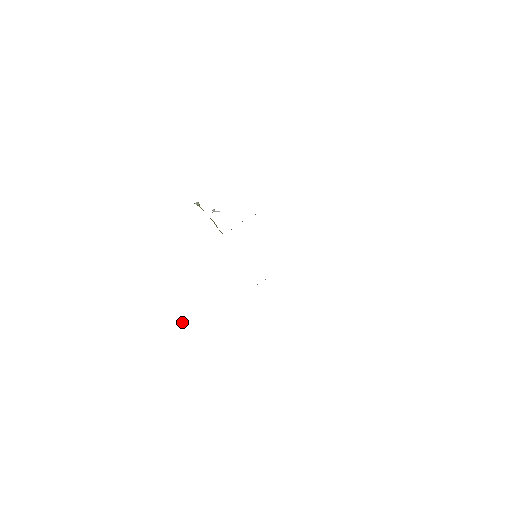
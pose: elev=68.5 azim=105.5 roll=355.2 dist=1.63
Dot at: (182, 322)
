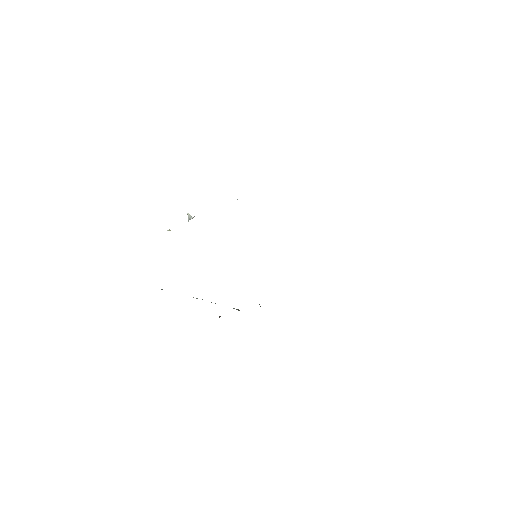
Dot at: (219, 317)
